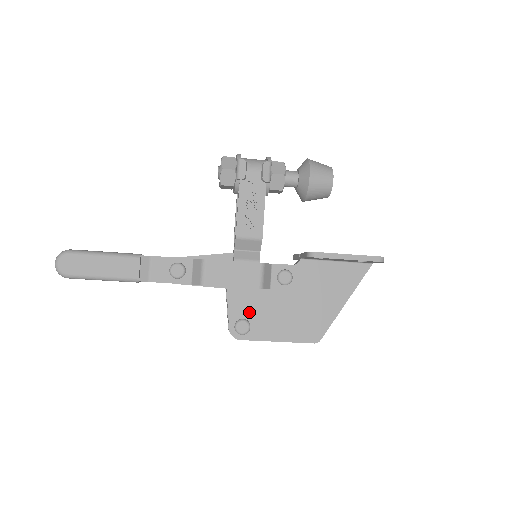
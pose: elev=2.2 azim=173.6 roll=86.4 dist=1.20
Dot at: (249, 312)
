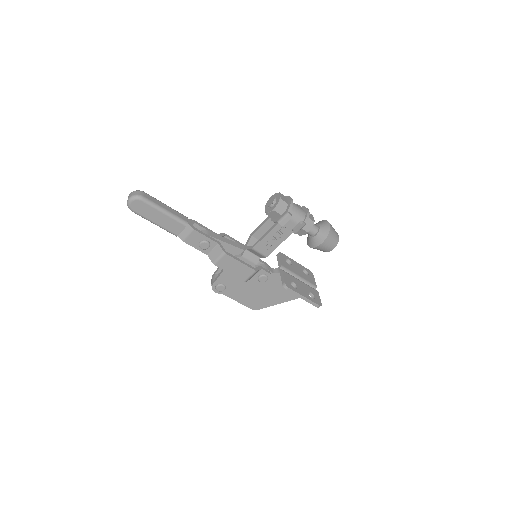
Dot at: (230, 283)
